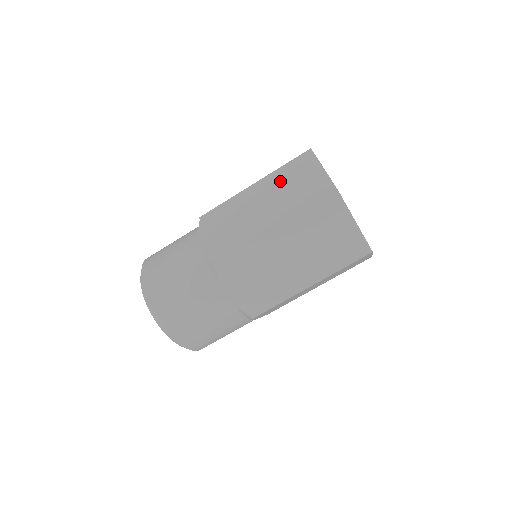
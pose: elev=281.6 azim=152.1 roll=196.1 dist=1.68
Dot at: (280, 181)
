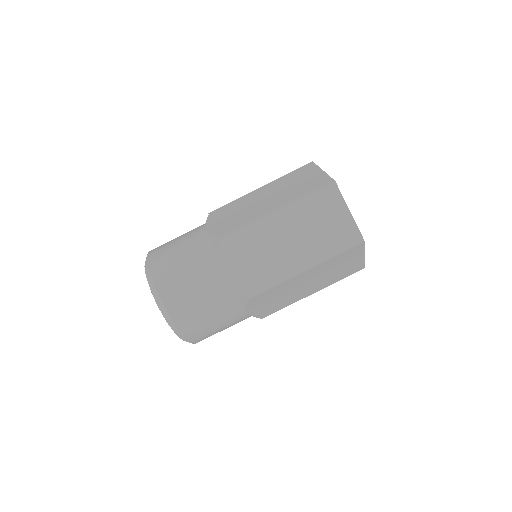
Dot at: (306, 215)
